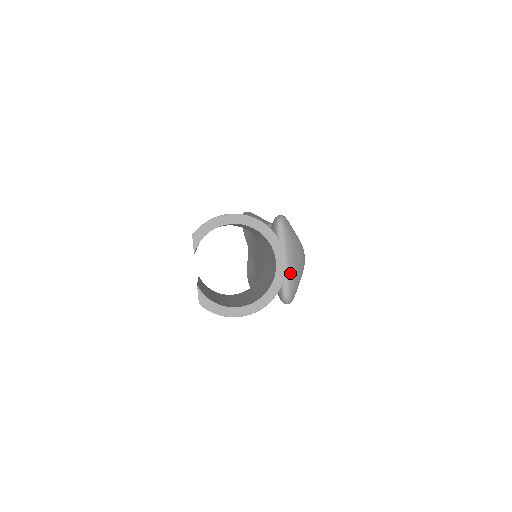
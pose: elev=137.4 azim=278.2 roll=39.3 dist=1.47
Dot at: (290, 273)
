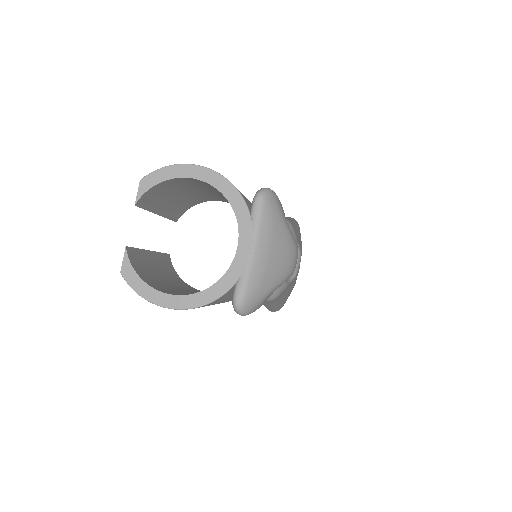
Dot at: (253, 270)
